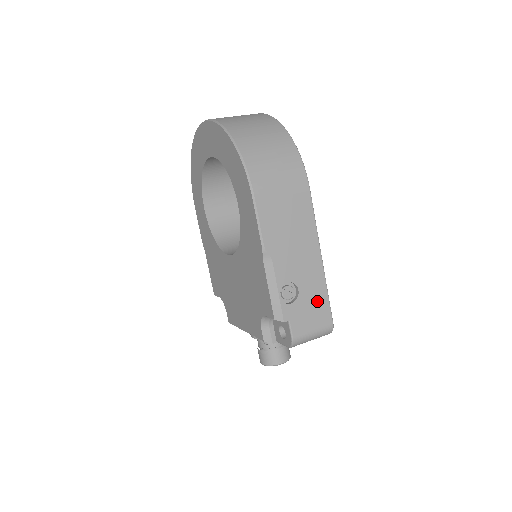
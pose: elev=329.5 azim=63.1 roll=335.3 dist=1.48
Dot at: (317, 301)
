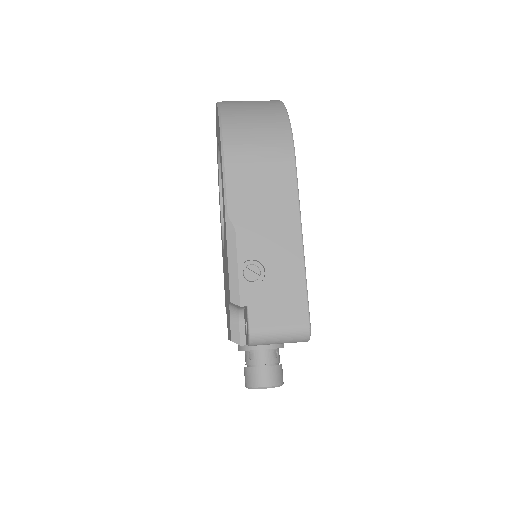
Dot at: (290, 291)
